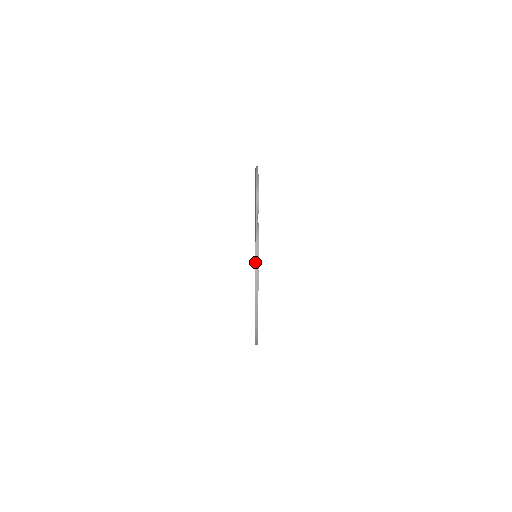
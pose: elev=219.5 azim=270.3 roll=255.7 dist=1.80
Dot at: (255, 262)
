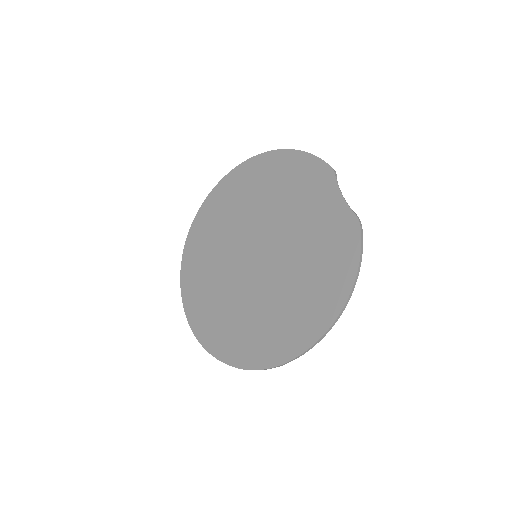
Dot at: (361, 248)
